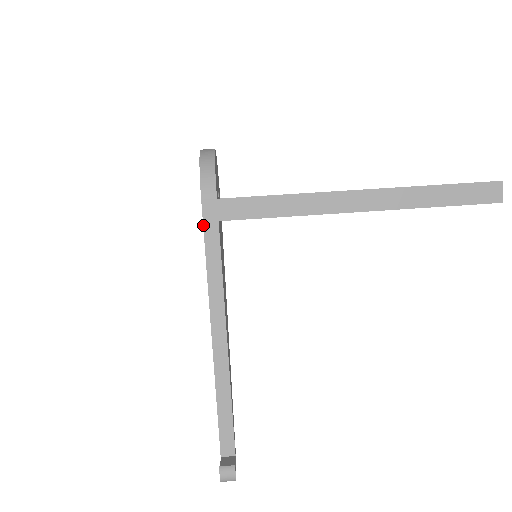
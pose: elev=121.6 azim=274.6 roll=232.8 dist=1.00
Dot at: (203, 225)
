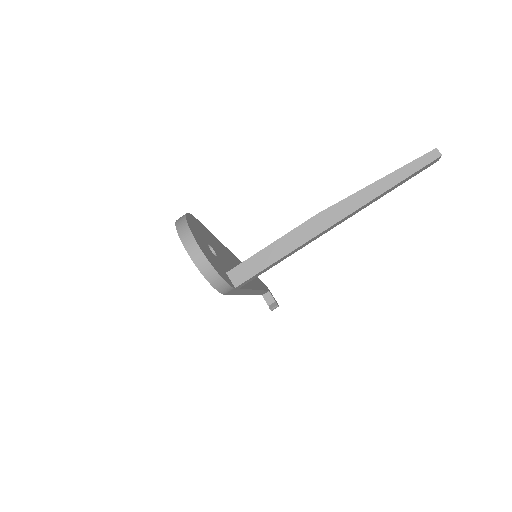
Dot at: occluded
